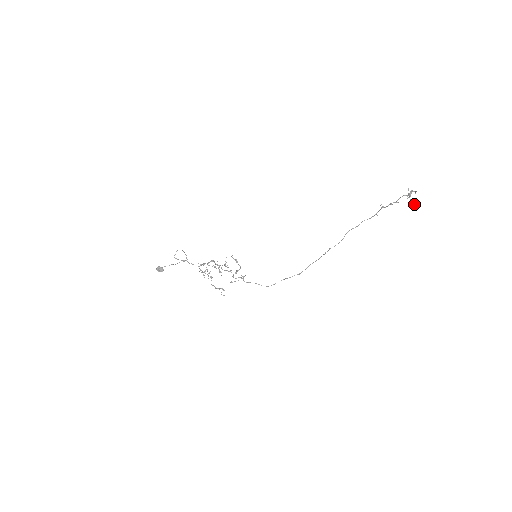
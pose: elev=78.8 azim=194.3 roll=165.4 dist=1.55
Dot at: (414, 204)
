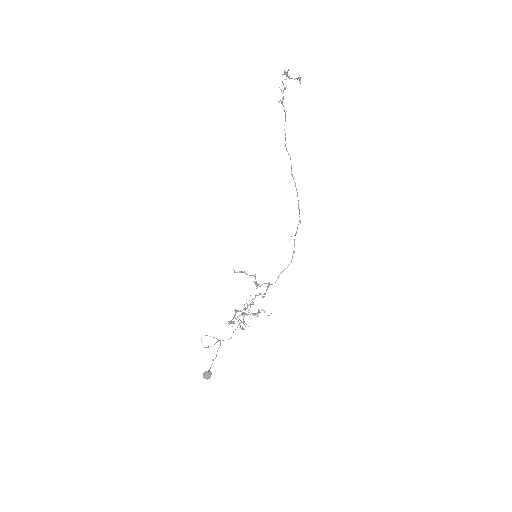
Dot at: (299, 78)
